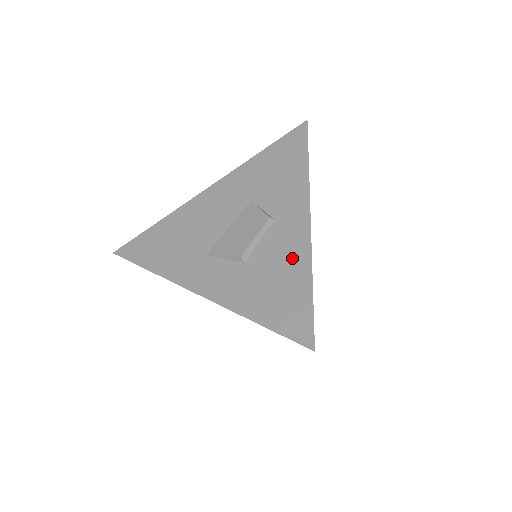
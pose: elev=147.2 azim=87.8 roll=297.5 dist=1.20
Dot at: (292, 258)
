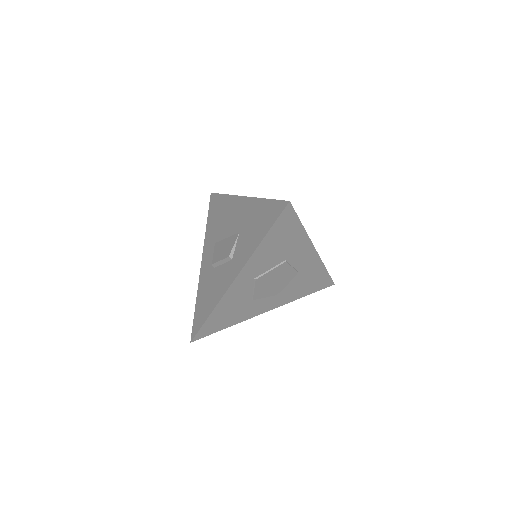
Dot at: (218, 291)
